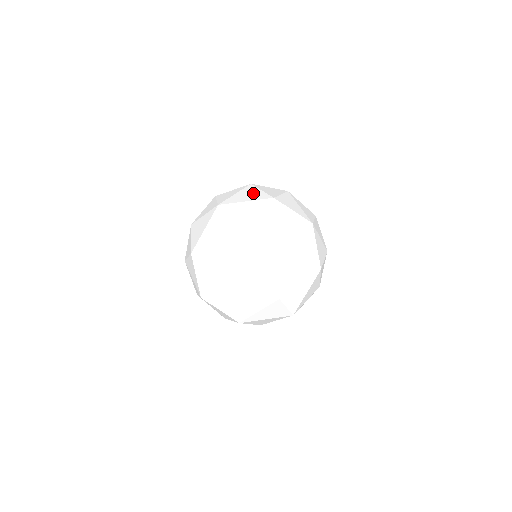
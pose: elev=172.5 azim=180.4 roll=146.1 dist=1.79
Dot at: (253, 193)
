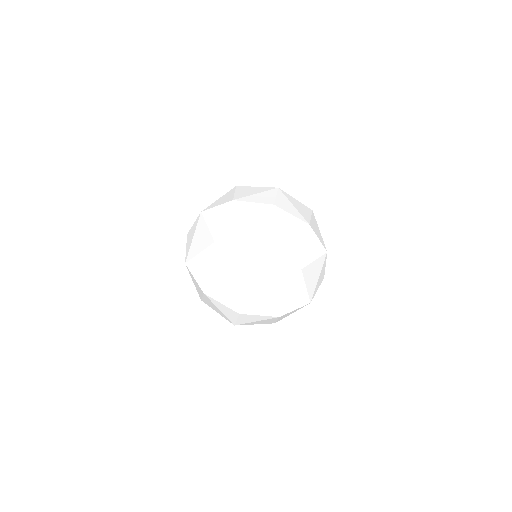
Dot at: (202, 234)
